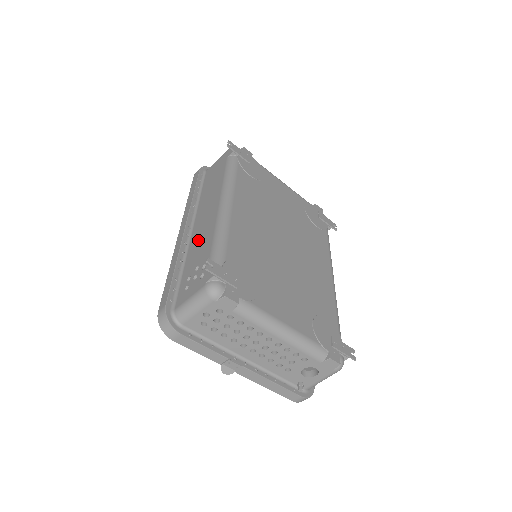
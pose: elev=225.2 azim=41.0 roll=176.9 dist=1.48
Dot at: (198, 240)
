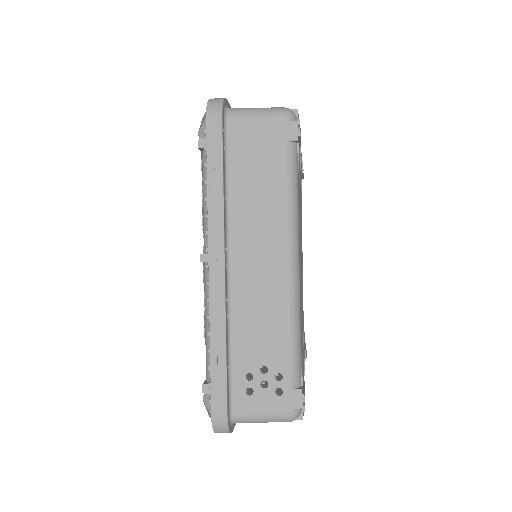
Dot at: (253, 310)
